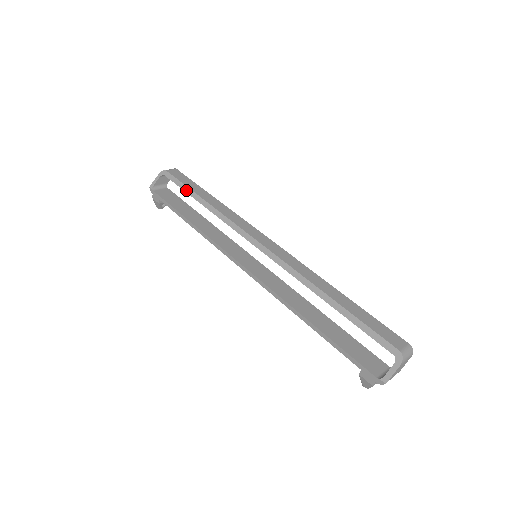
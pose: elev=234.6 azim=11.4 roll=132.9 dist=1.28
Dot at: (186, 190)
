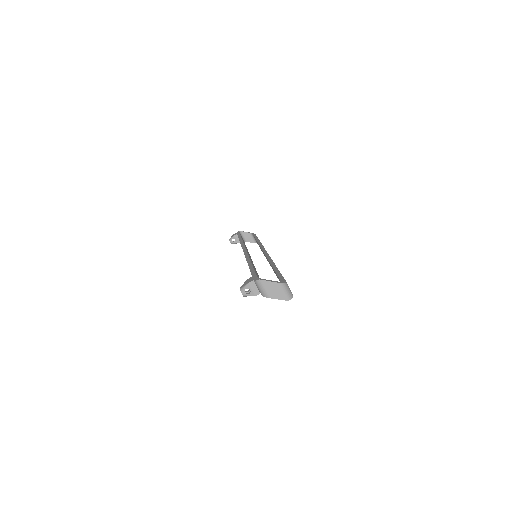
Dot at: (256, 237)
